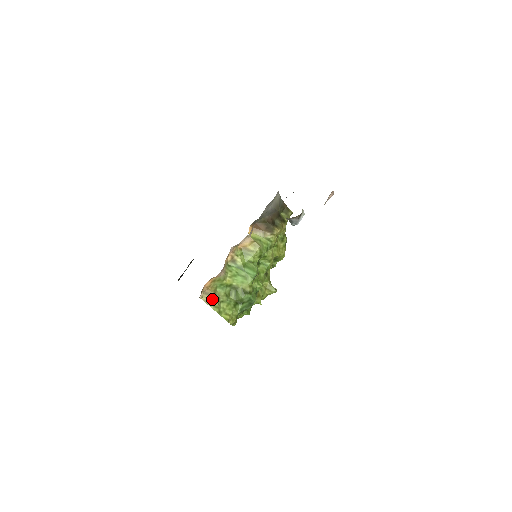
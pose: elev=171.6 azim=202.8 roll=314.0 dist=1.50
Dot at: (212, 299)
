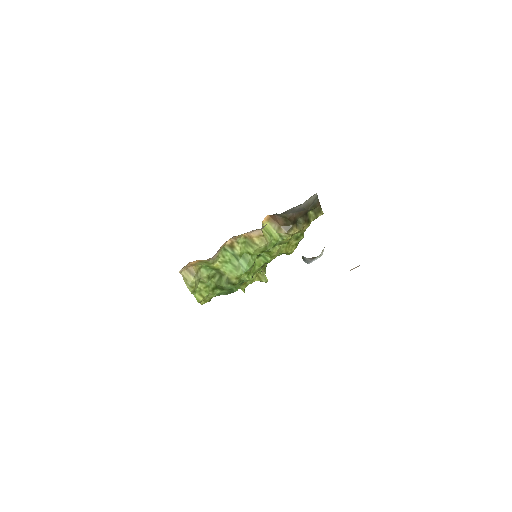
Dot at: (191, 278)
